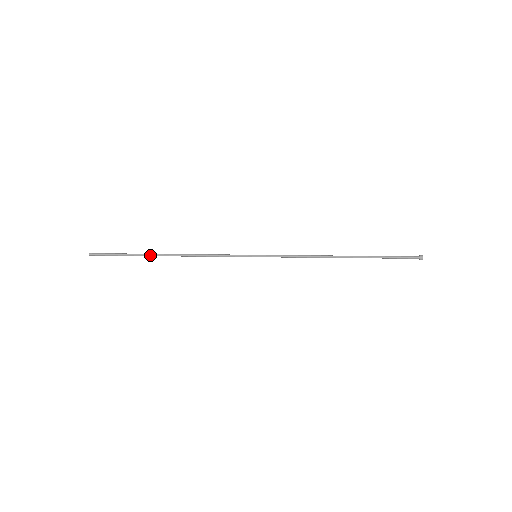
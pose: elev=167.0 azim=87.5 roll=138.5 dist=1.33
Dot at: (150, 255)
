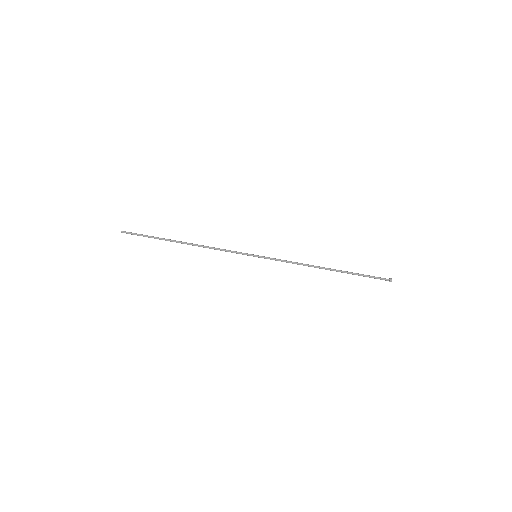
Dot at: (170, 241)
